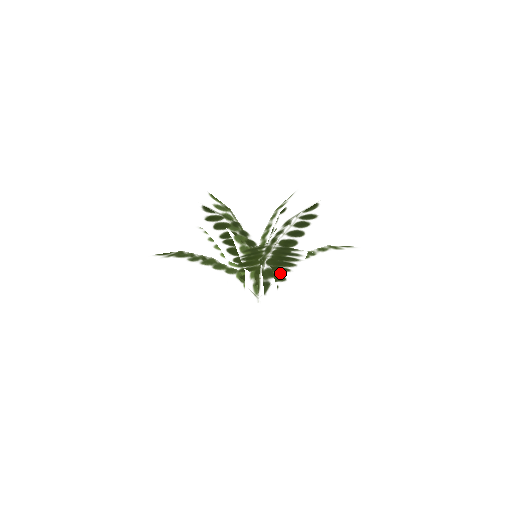
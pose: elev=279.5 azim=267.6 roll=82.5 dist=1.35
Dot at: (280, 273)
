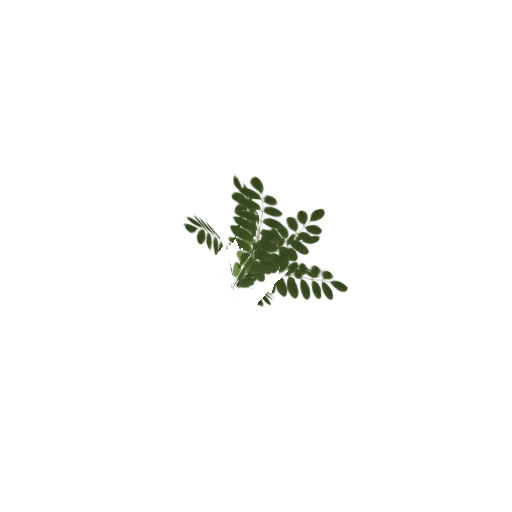
Dot at: (263, 261)
